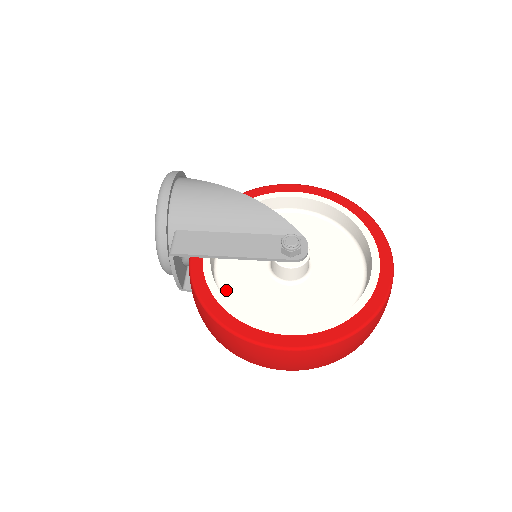
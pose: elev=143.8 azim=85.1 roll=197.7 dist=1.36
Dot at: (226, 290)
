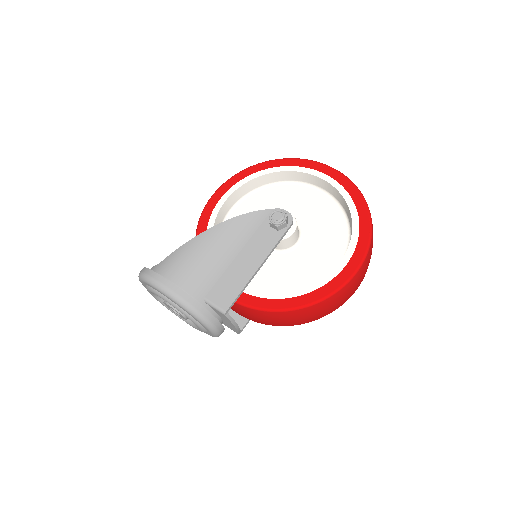
Dot at: (275, 291)
